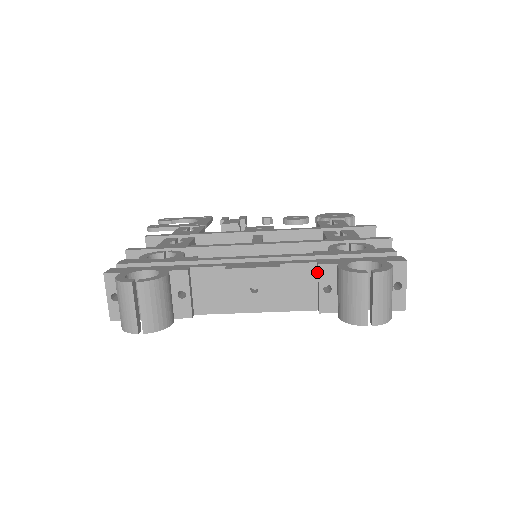
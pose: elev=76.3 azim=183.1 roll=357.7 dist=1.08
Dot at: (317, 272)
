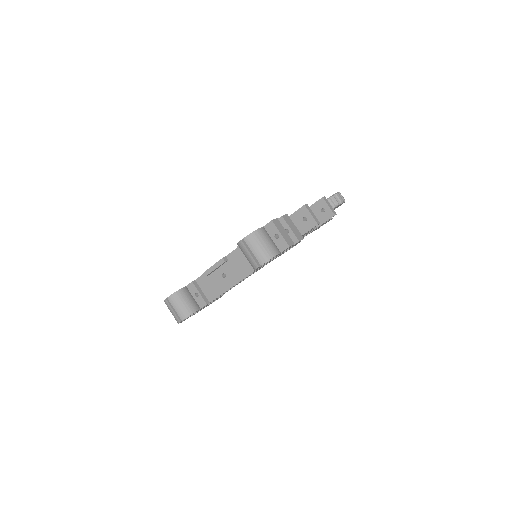
Dot at: occluded
